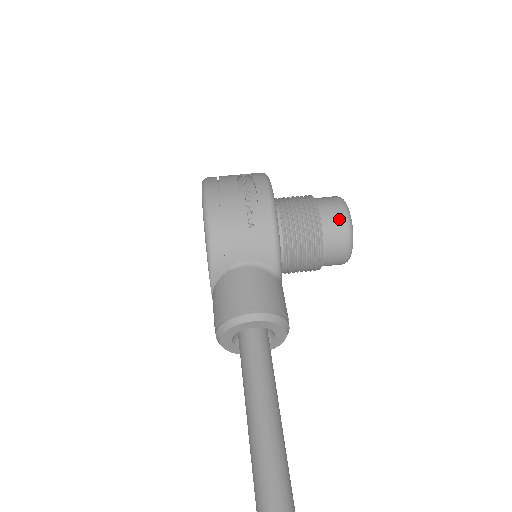
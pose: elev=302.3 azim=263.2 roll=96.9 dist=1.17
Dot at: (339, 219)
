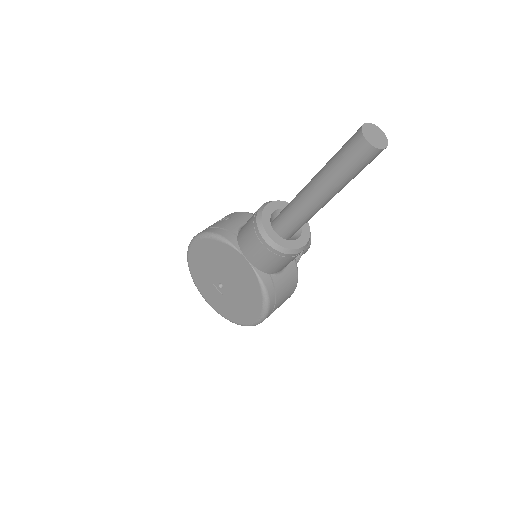
Dot at: occluded
